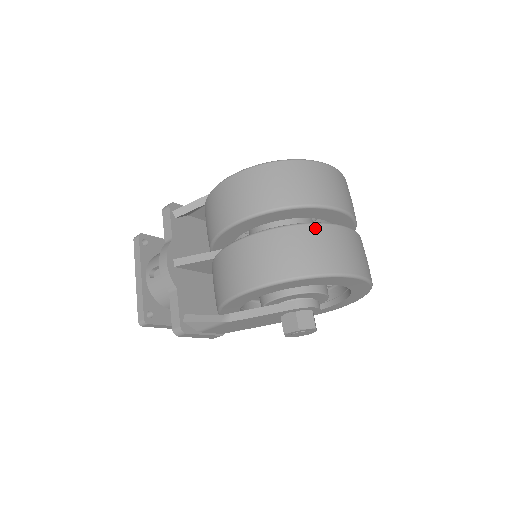
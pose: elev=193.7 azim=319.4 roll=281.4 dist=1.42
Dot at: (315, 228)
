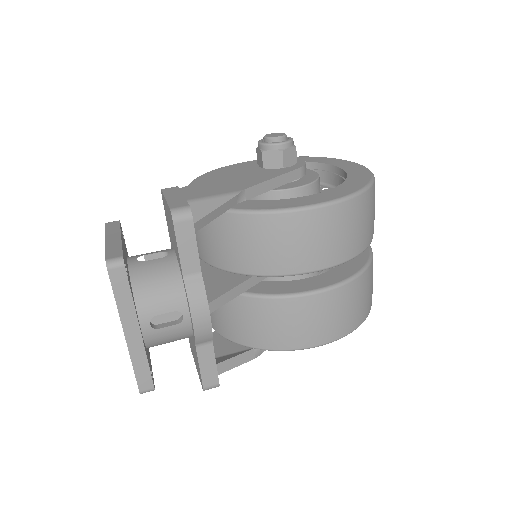
Dot at: occluded
